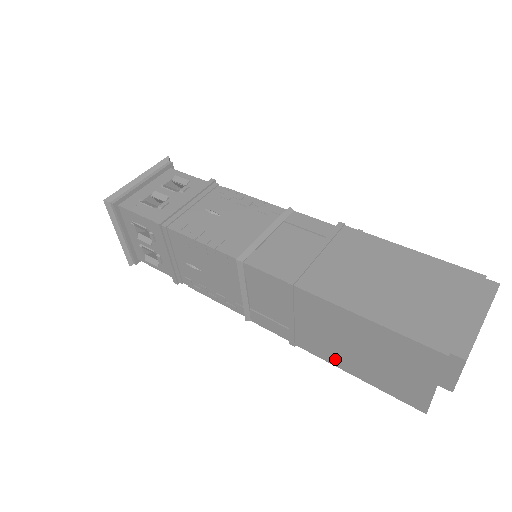
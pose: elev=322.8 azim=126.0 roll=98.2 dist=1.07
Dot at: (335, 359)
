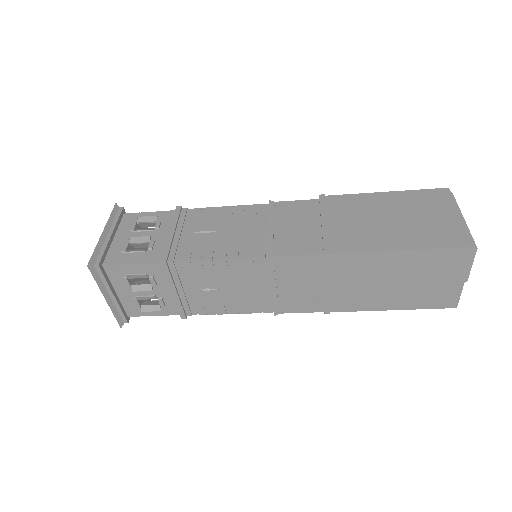
Dot at: (372, 304)
